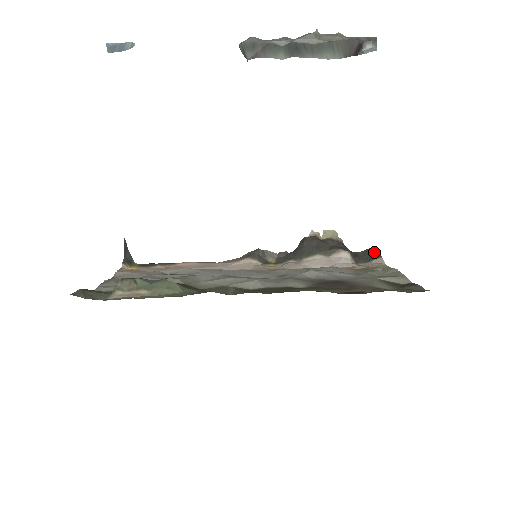
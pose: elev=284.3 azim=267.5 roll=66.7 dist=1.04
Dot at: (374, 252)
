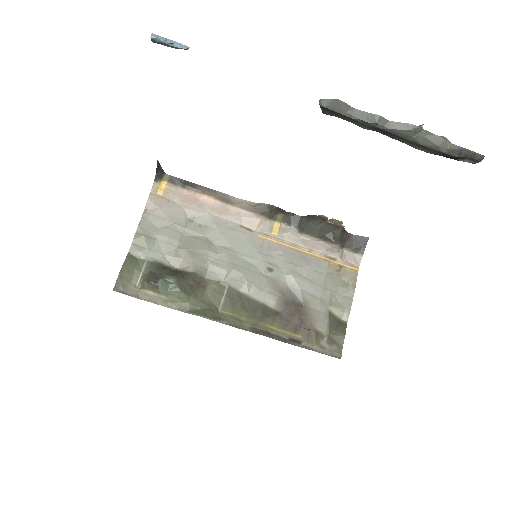
Dot at: (363, 244)
